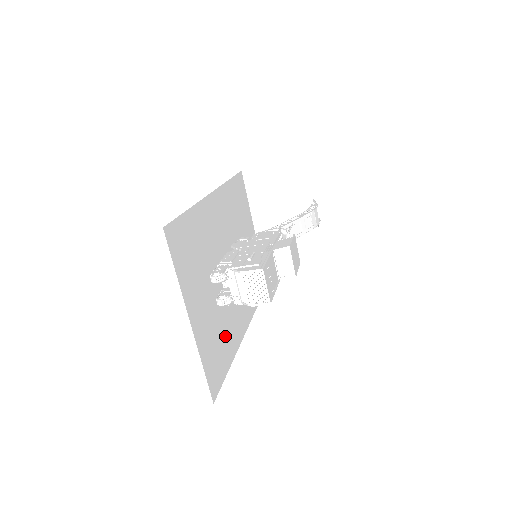
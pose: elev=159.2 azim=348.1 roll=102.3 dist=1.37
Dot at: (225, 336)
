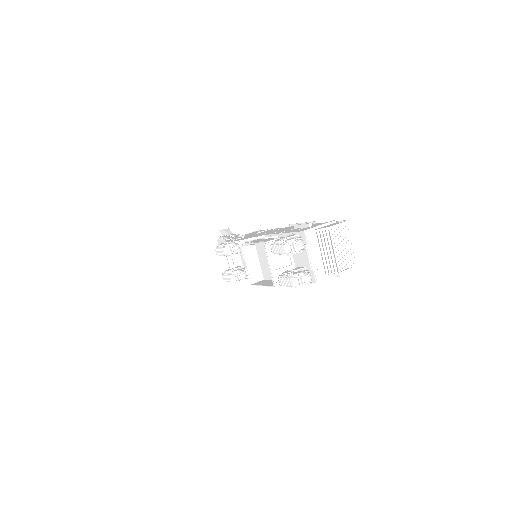
Dot at: occluded
